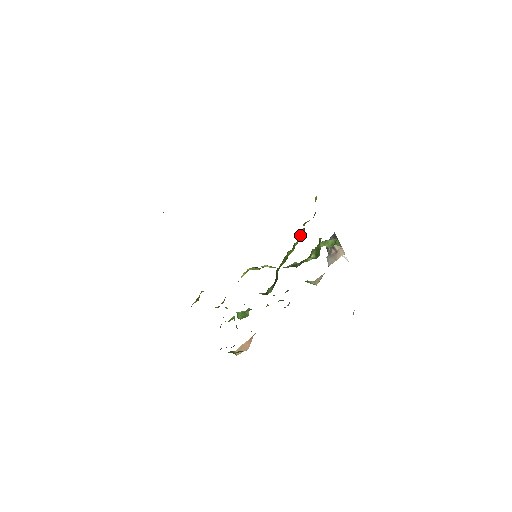
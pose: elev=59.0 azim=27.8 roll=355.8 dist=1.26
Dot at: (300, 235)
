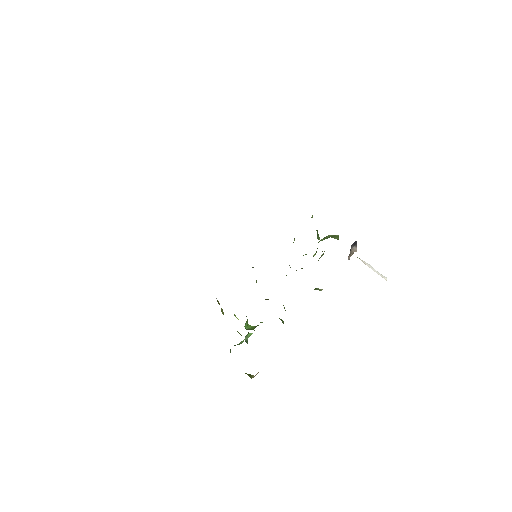
Dot at: occluded
